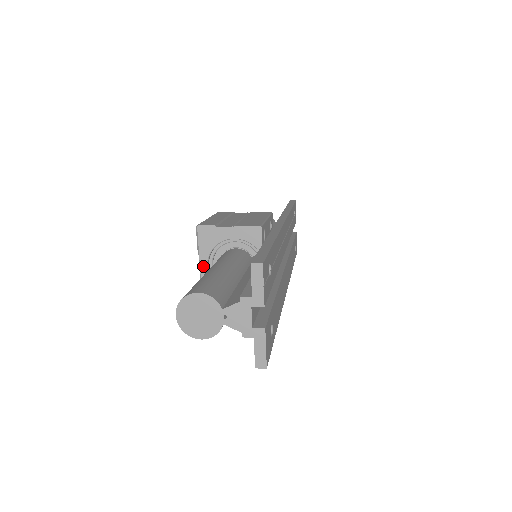
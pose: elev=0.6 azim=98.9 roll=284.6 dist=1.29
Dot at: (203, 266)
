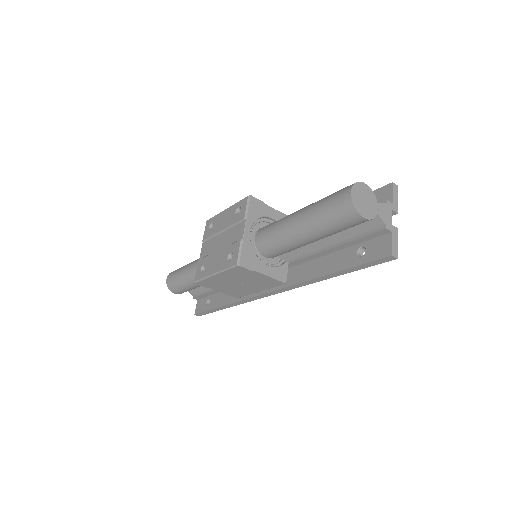
Dot at: (247, 229)
